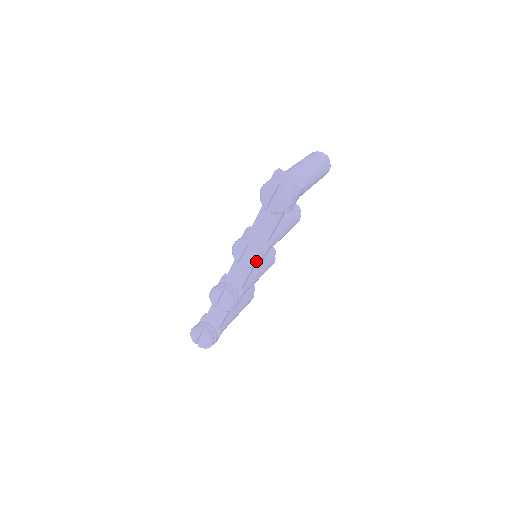
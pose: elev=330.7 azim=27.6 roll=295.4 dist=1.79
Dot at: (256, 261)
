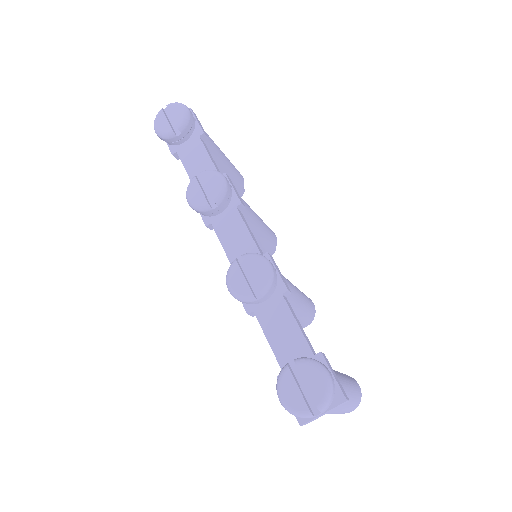
Dot at: (220, 176)
